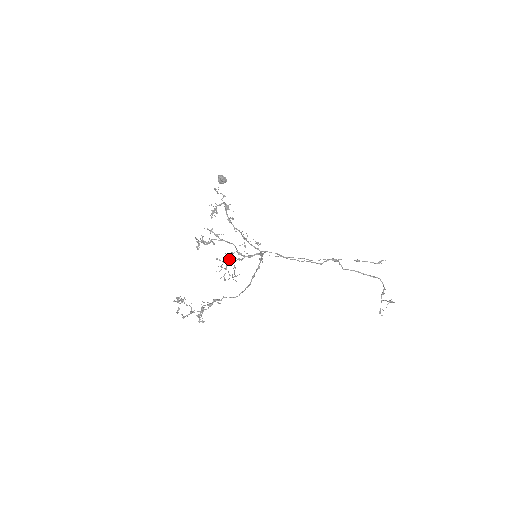
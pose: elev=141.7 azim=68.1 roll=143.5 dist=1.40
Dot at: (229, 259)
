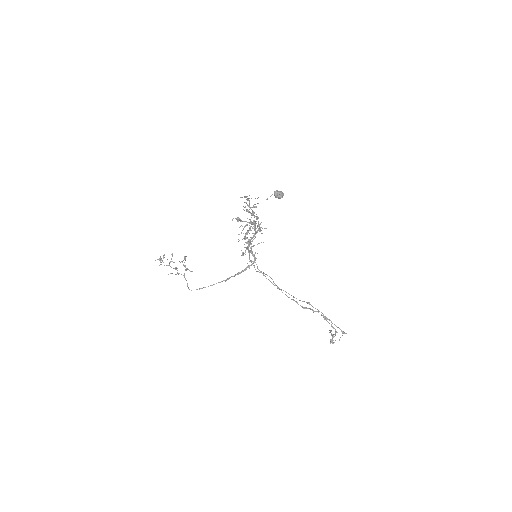
Dot at: (248, 232)
